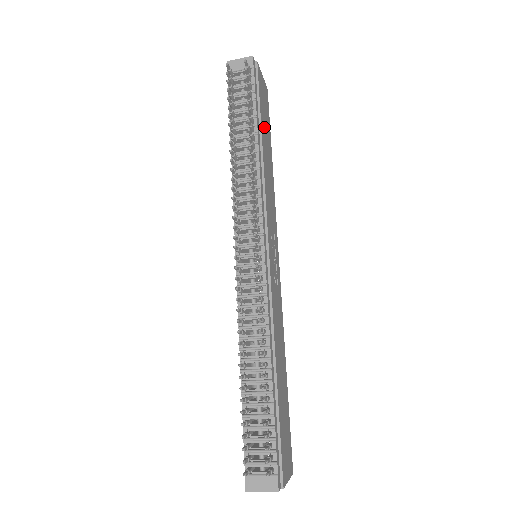
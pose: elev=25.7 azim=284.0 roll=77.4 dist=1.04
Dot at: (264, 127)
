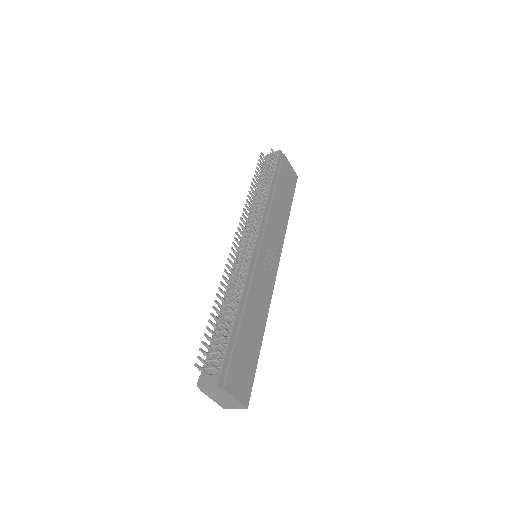
Dot at: (282, 188)
